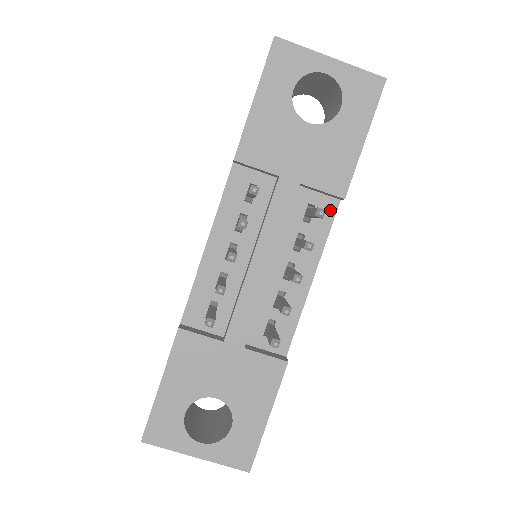
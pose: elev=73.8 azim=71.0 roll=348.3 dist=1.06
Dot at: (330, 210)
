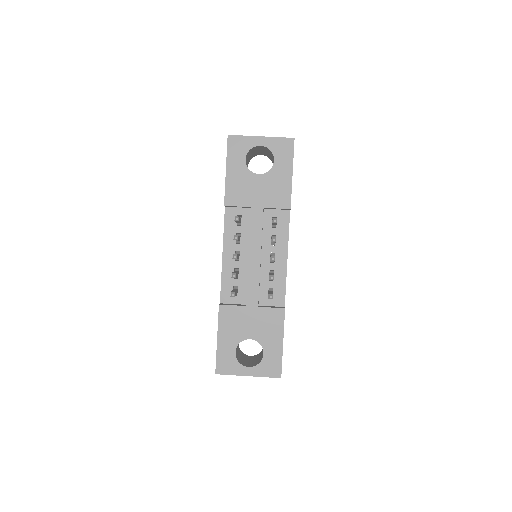
Dot at: (286, 217)
